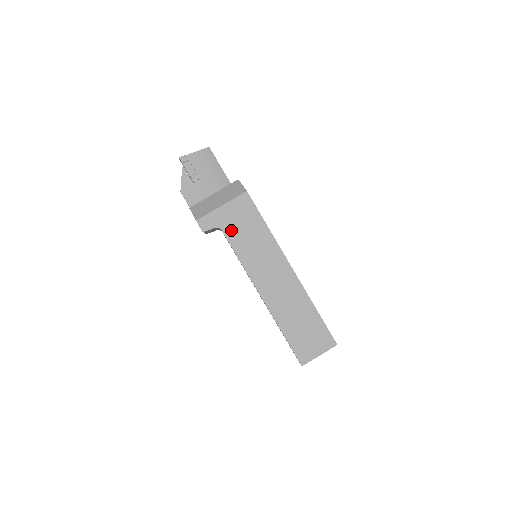
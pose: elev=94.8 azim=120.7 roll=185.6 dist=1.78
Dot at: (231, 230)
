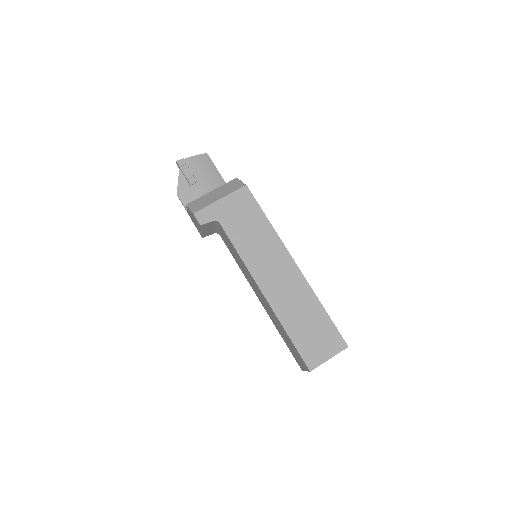
Dot at: (230, 223)
